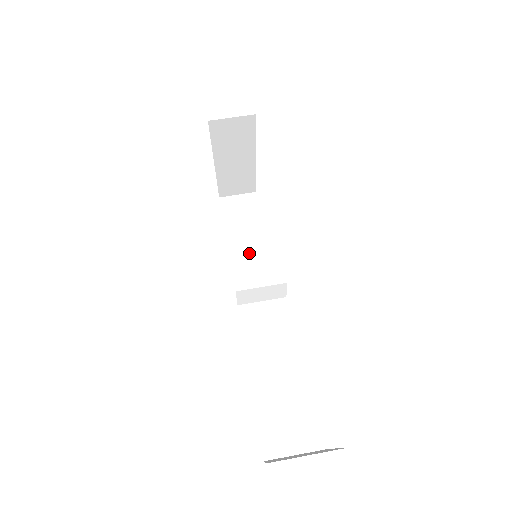
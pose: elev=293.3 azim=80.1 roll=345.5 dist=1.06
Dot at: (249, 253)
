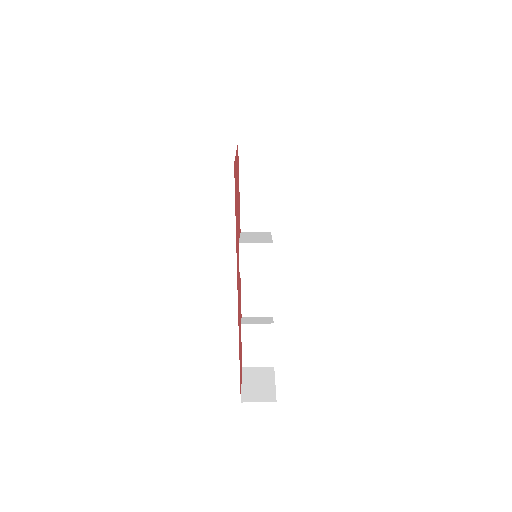
Dot at: (252, 248)
